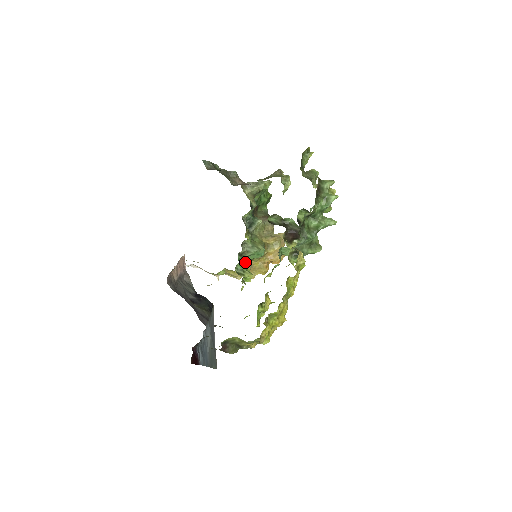
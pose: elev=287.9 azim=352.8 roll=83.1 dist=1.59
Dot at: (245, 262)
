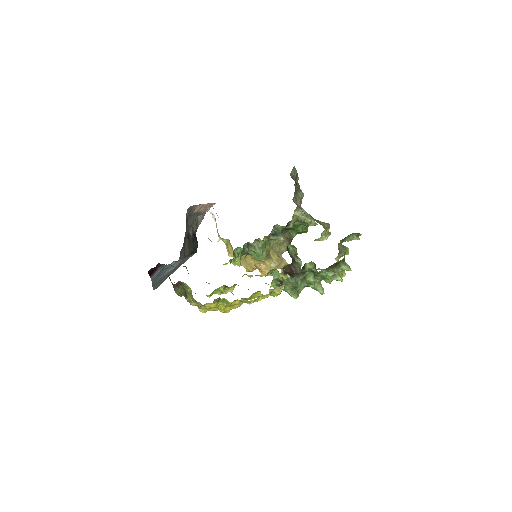
Dot at: (245, 251)
